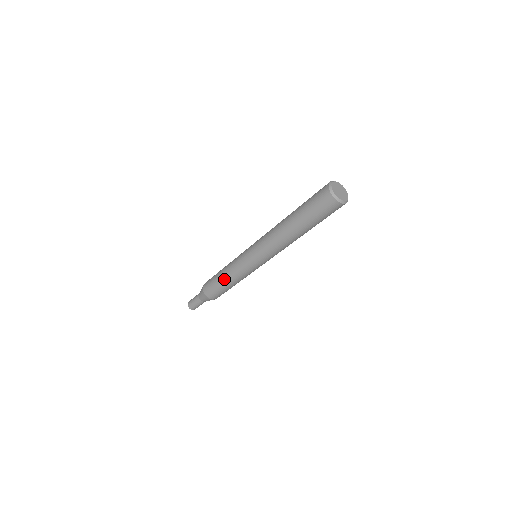
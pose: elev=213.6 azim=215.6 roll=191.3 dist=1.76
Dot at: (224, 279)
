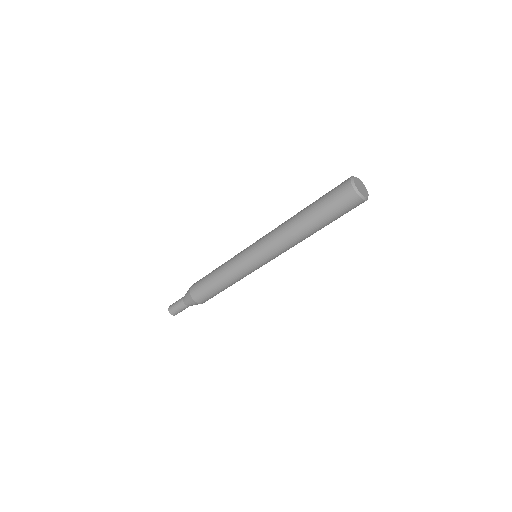
Dot at: (217, 280)
